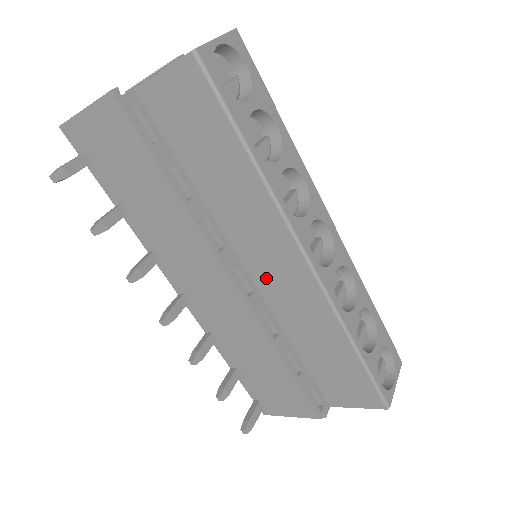
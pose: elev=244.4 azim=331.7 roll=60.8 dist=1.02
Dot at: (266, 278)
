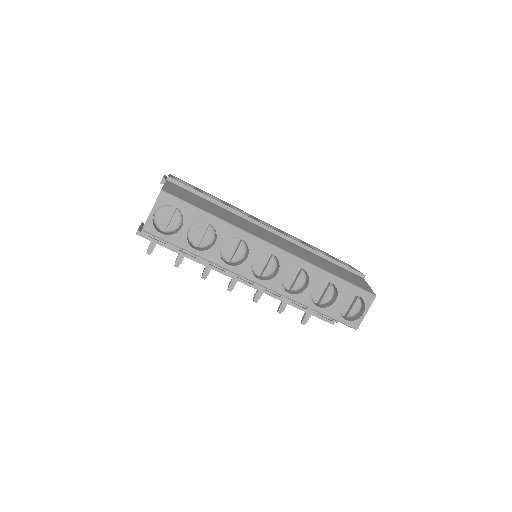
Dot at: occluded
